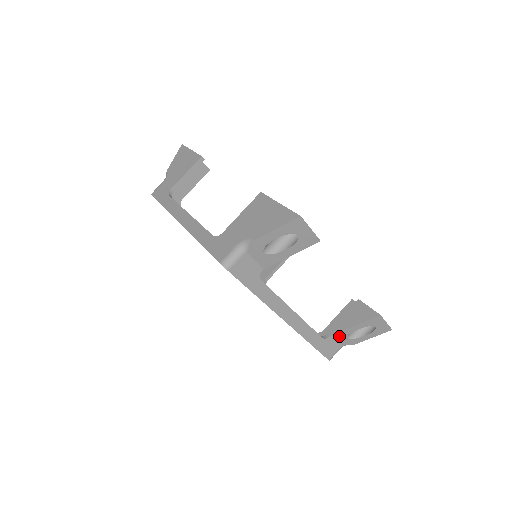
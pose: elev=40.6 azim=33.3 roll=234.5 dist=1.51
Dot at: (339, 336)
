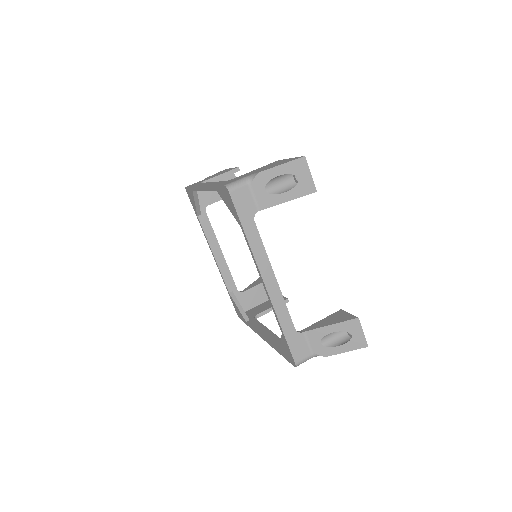
Dot at: (312, 336)
